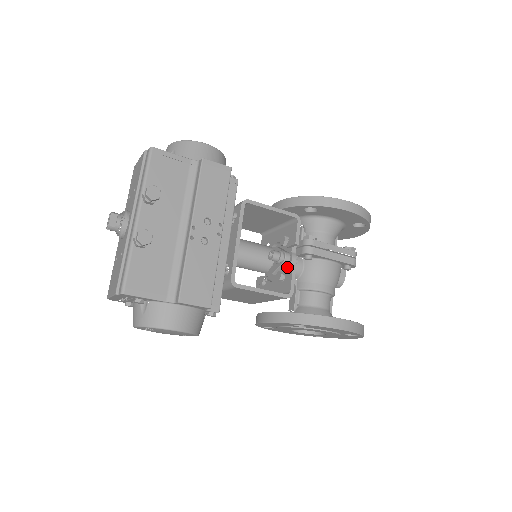
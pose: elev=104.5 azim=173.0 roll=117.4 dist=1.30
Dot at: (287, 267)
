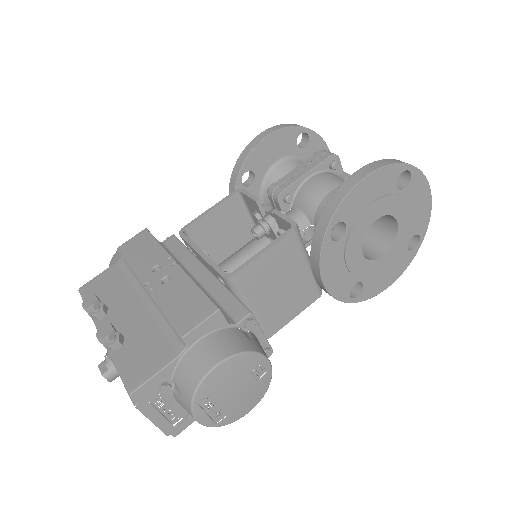
Dot at: occluded
